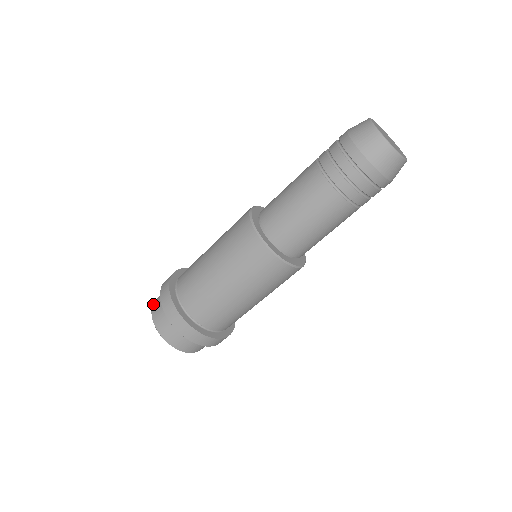
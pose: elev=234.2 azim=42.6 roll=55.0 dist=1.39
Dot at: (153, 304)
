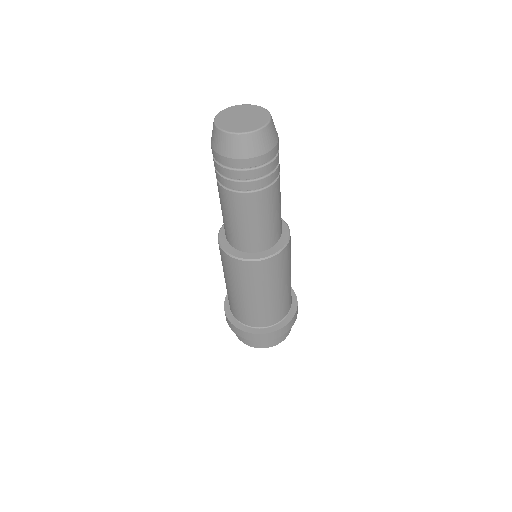
Dot at: occluded
